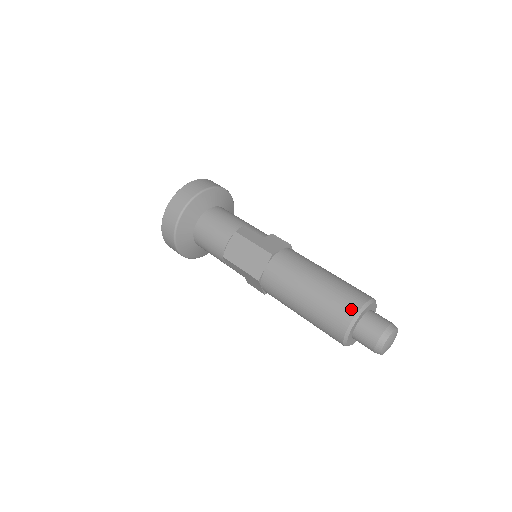
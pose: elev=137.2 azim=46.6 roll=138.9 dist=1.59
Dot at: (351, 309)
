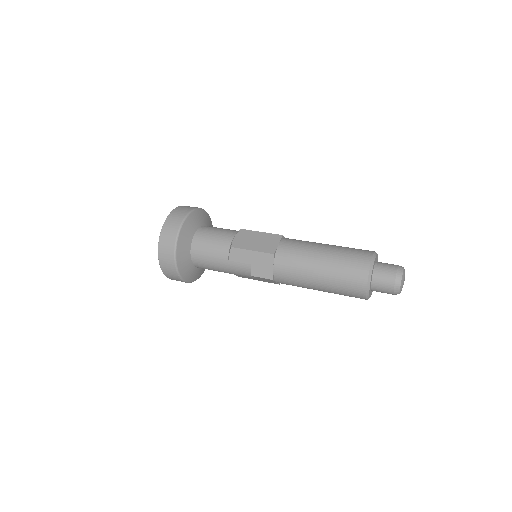
Dot at: (368, 252)
